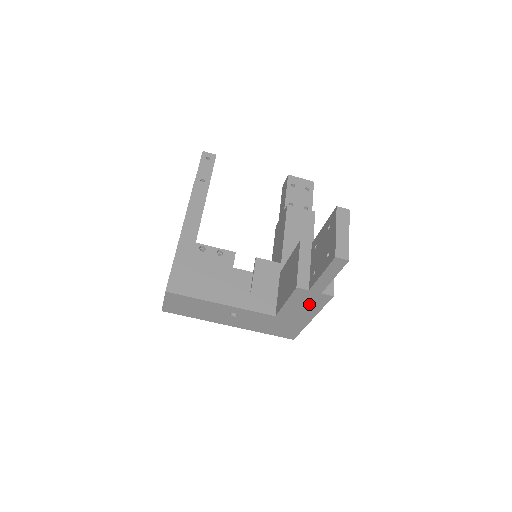
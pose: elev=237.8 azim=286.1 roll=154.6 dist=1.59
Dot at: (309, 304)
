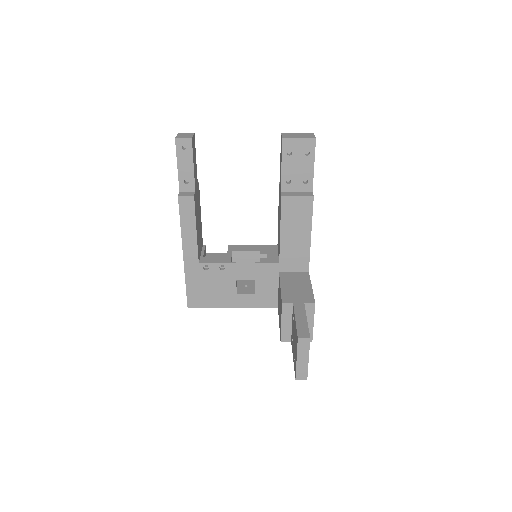
Dot at: occluded
